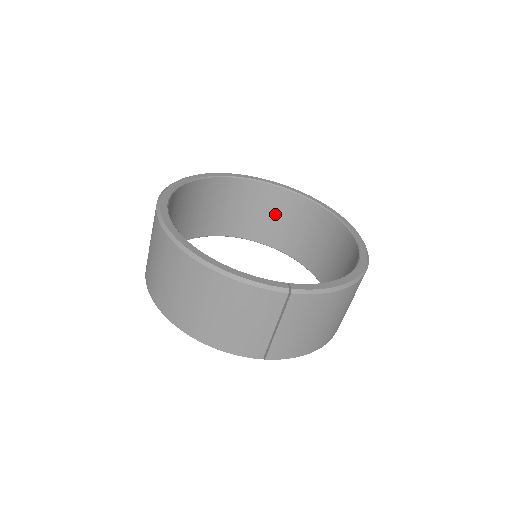
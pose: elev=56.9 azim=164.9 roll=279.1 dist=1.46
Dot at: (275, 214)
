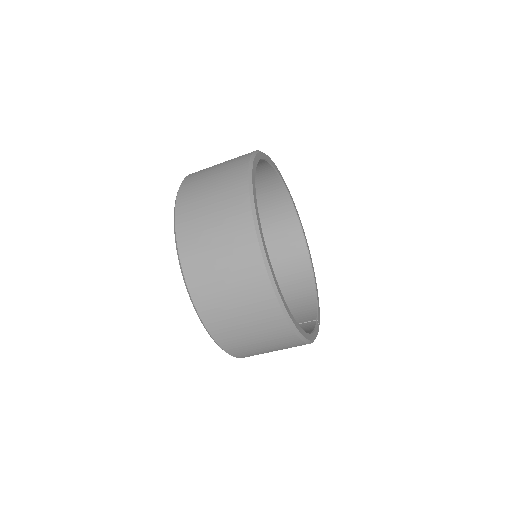
Dot at: occluded
